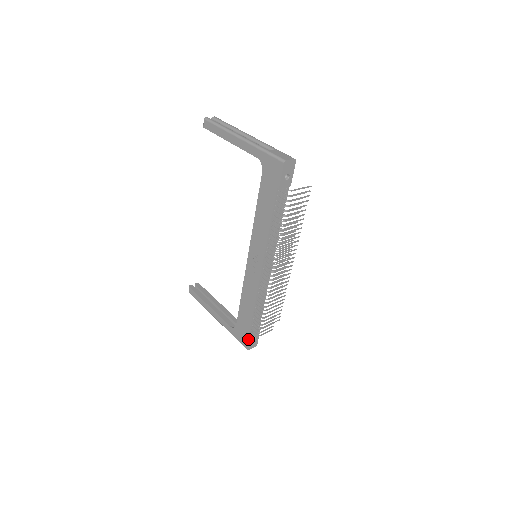
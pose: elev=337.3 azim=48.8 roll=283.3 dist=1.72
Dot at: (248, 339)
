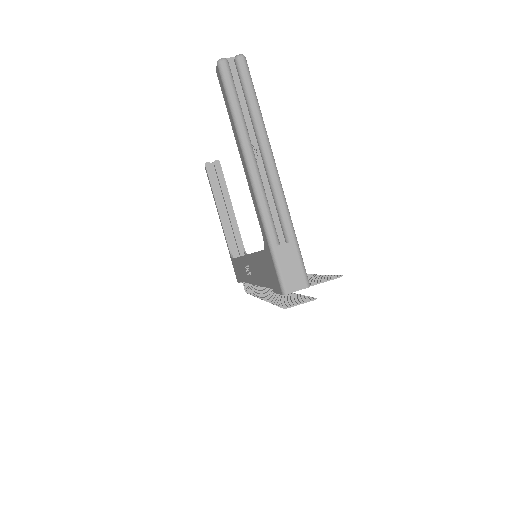
Dot at: (238, 281)
